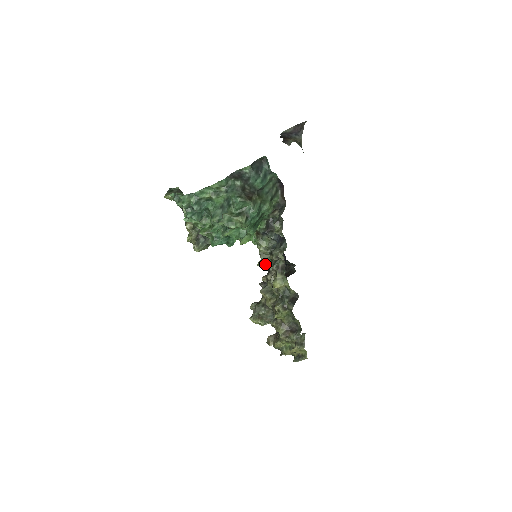
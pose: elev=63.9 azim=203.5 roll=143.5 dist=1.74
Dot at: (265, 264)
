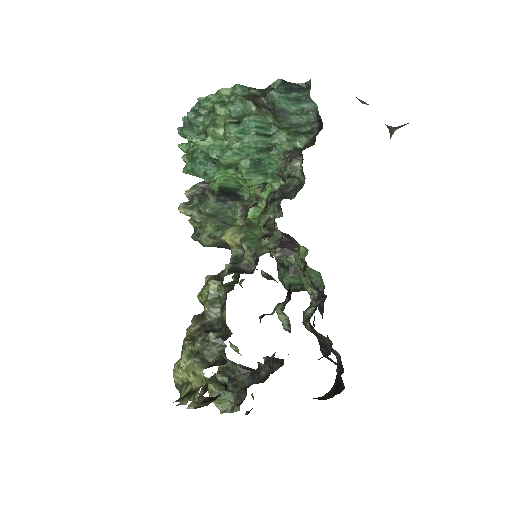
Dot at: (255, 256)
